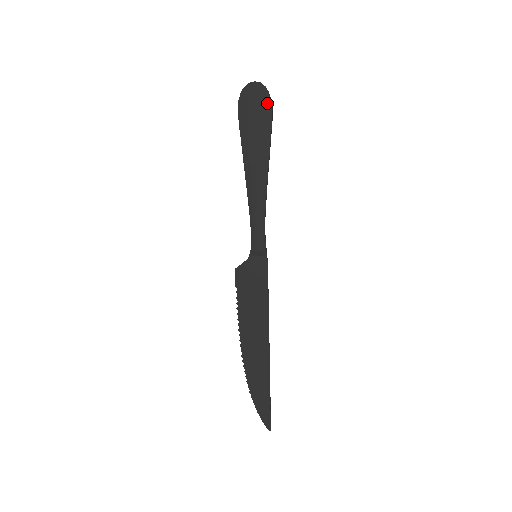
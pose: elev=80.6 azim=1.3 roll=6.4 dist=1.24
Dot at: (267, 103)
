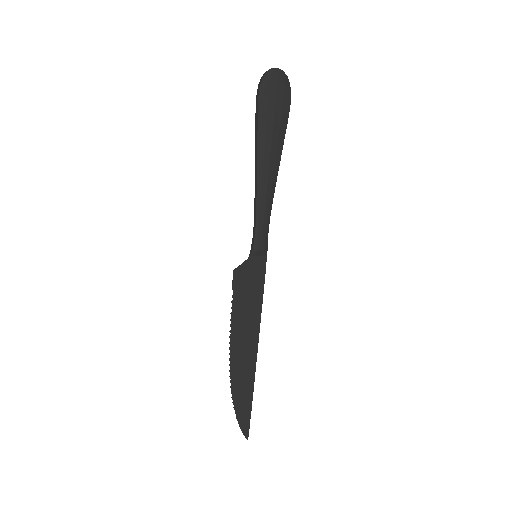
Dot at: (287, 94)
